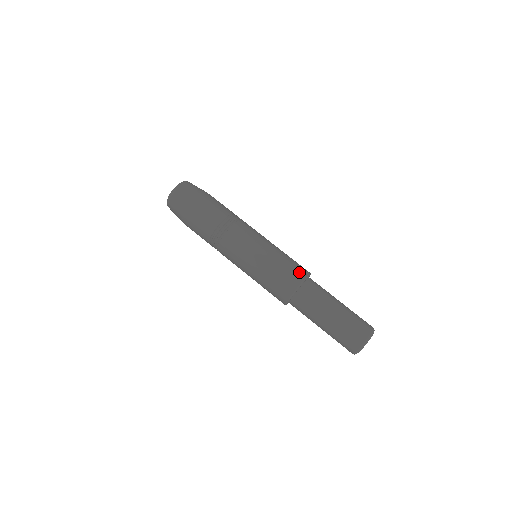
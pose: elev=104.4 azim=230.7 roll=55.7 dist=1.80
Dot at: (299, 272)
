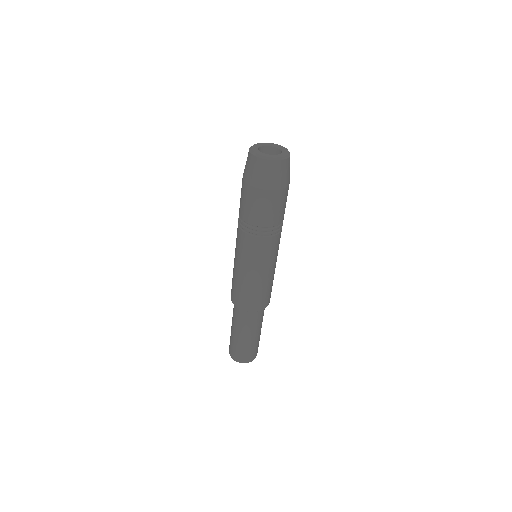
Dot at: (269, 300)
